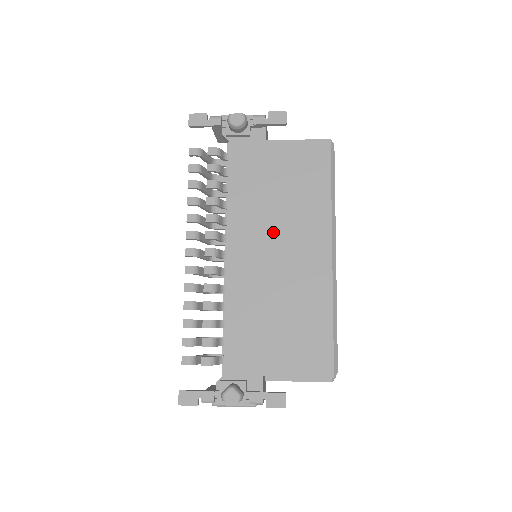
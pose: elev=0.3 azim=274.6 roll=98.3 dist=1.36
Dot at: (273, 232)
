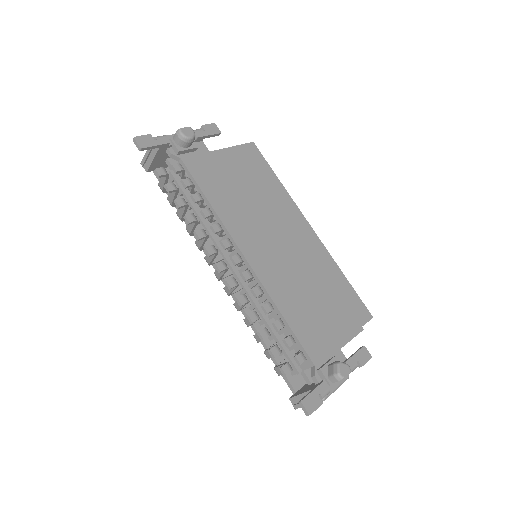
Dot at: (265, 225)
